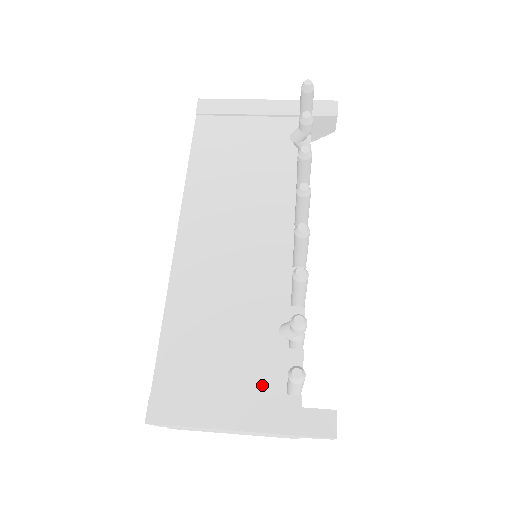
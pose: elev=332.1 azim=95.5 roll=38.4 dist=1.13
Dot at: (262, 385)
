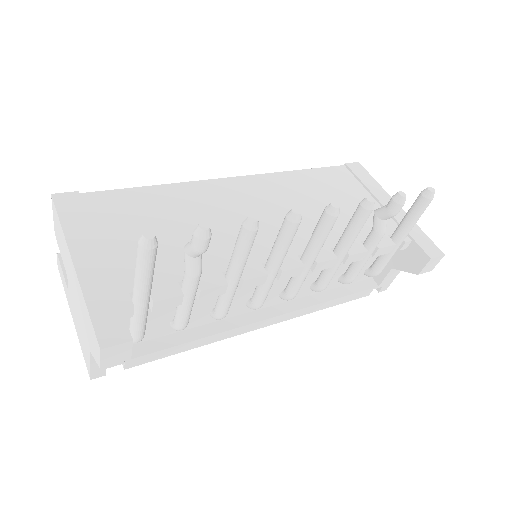
Dot at: (129, 270)
